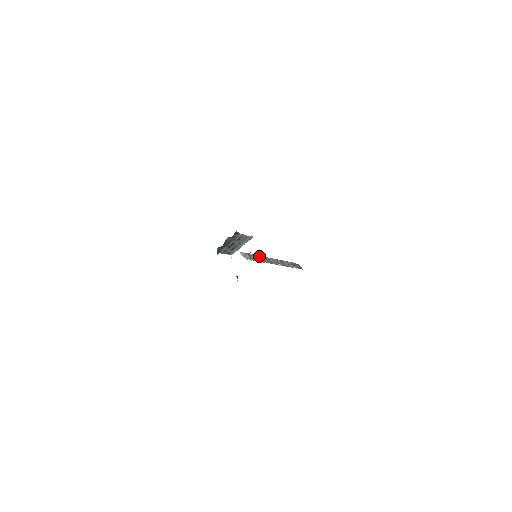
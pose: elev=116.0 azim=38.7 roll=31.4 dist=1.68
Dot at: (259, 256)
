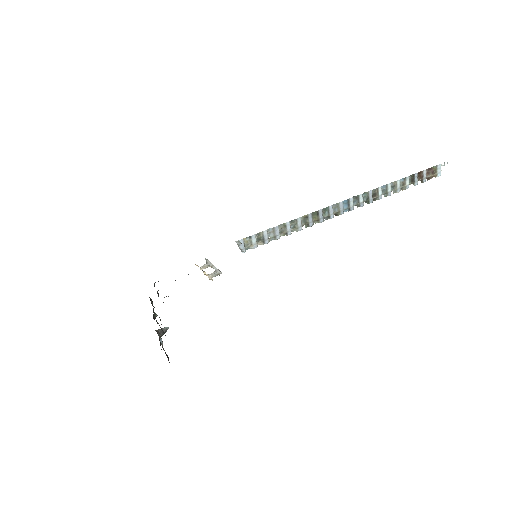
Dot at: (295, 220)
